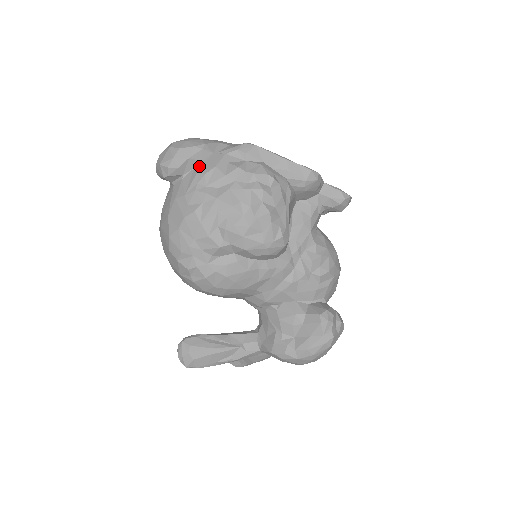
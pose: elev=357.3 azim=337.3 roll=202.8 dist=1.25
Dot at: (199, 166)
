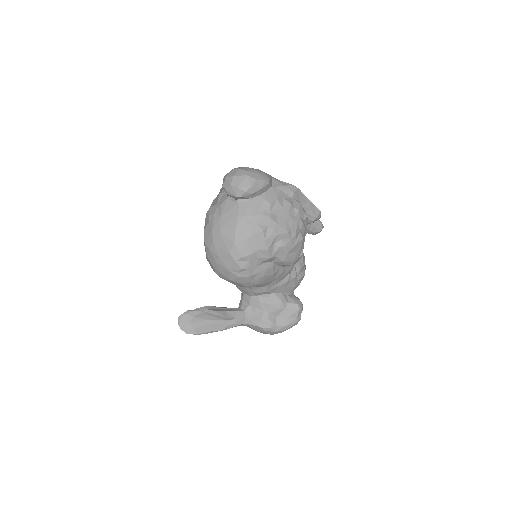
Dot at: (264, 195)
